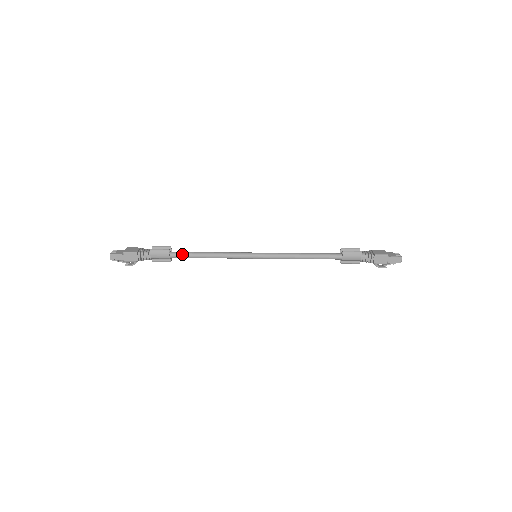
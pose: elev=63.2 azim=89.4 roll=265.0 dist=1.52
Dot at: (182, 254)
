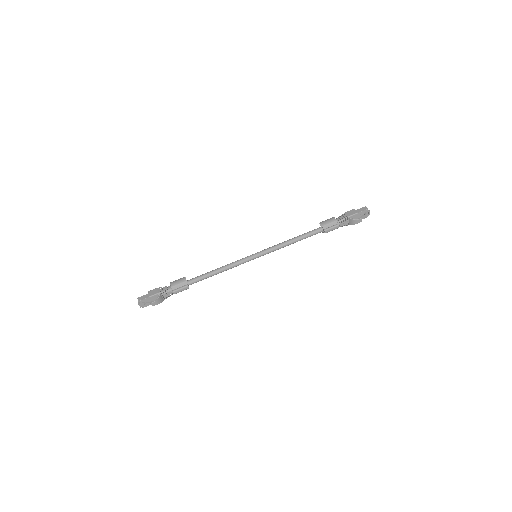
Dot at: (196, 277)
